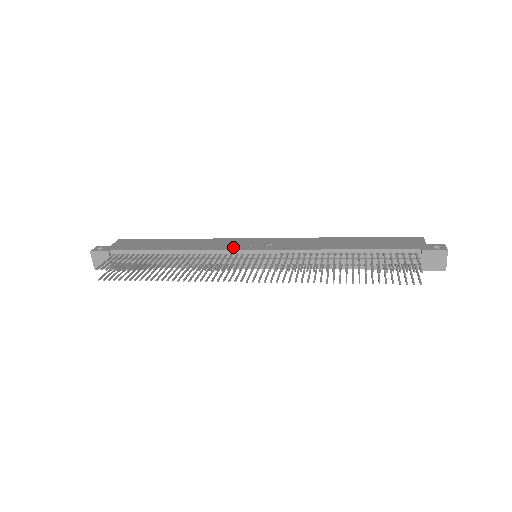
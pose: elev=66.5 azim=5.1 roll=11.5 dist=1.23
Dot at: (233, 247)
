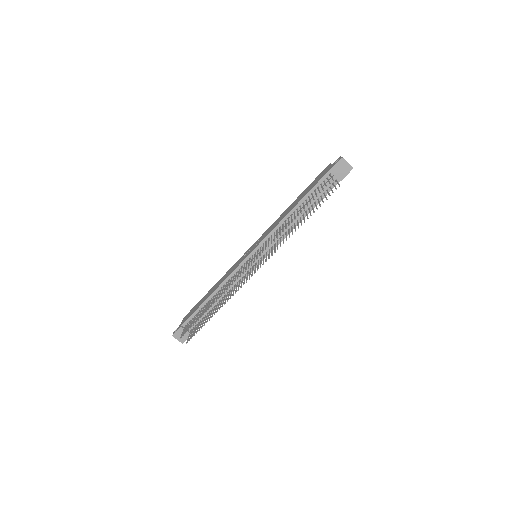
Dot at: (240, 262)
